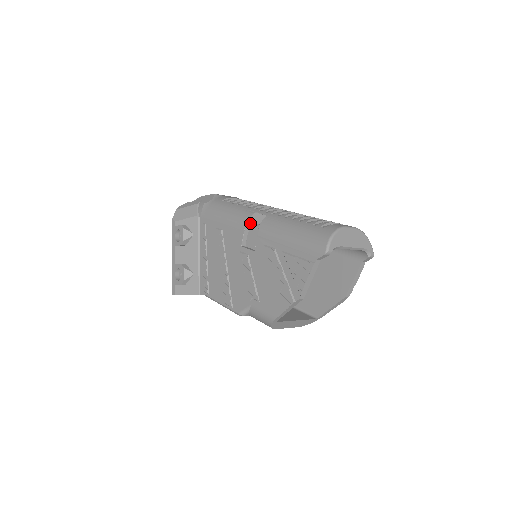
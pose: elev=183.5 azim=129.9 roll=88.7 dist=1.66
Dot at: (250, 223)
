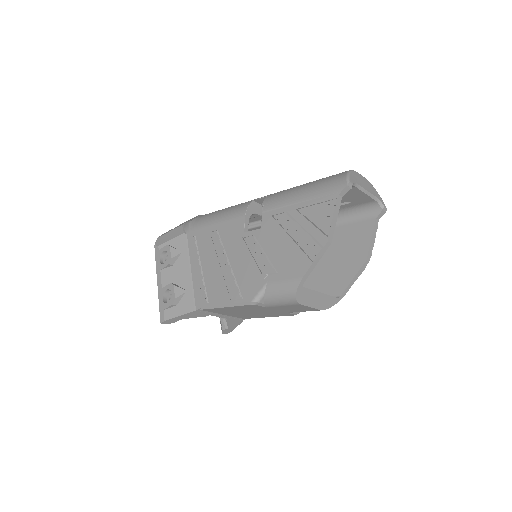
Dot at: (250, 210)
